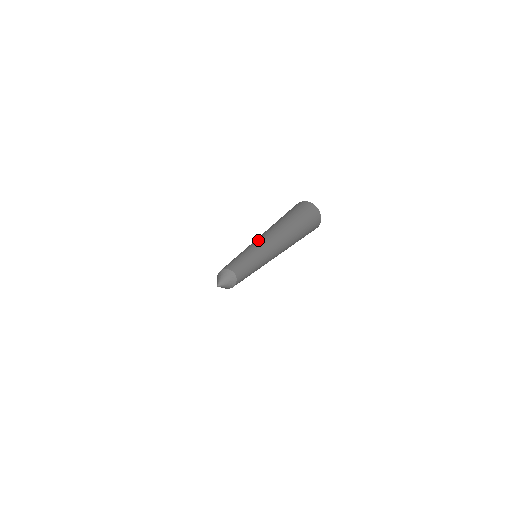
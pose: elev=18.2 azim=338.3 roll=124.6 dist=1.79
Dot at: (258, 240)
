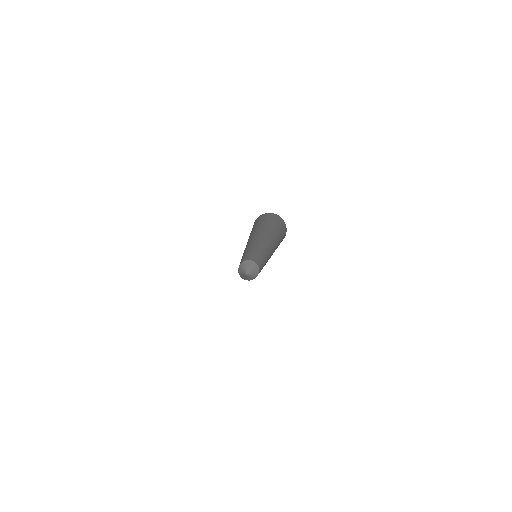
Dot at: (267, 245)
